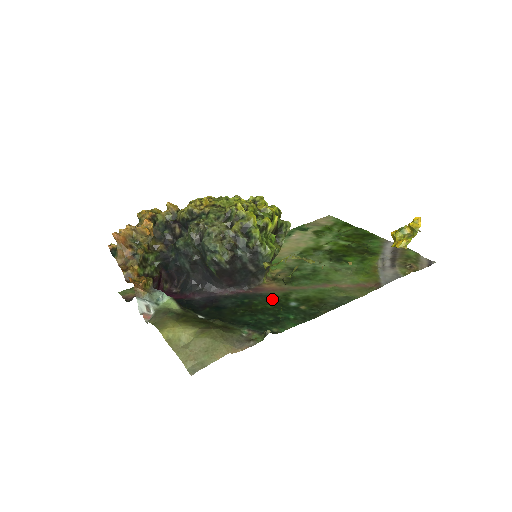
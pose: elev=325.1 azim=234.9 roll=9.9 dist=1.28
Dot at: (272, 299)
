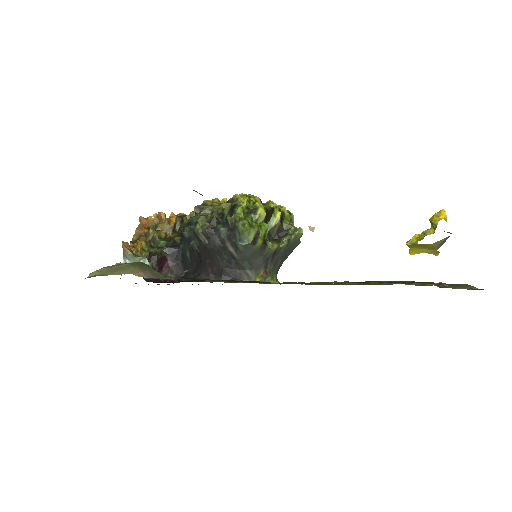
Dot at: occluded
